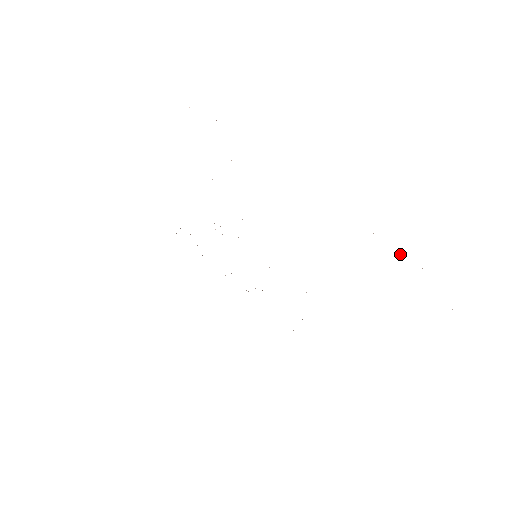
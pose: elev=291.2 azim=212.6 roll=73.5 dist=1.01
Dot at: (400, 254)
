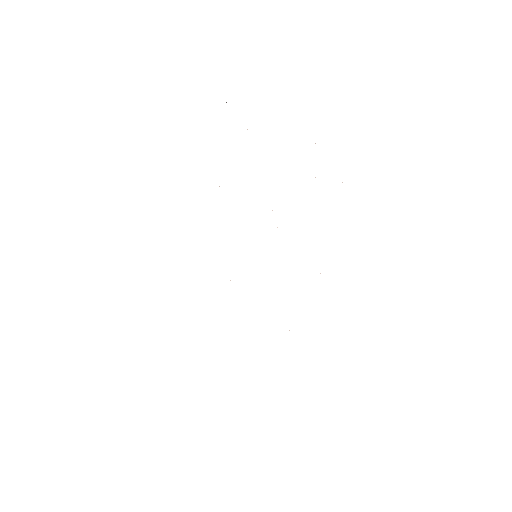
Dot at: occluded
